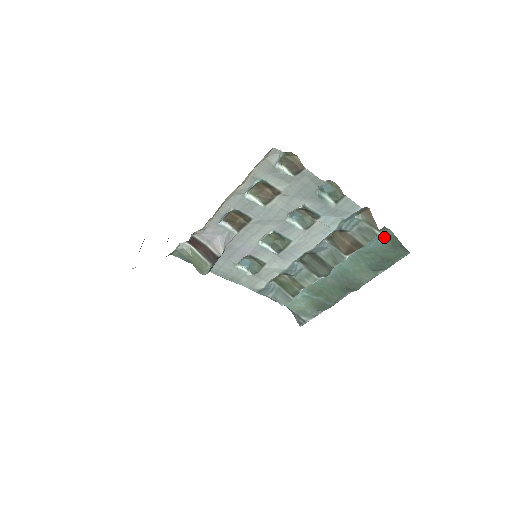
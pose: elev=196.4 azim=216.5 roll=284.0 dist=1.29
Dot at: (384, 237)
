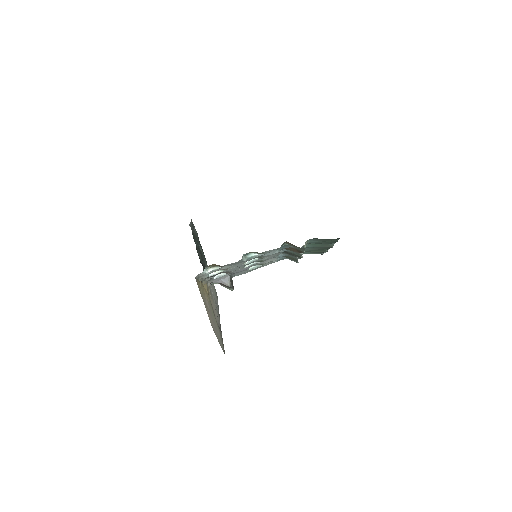
Dot at: (314, 240)
